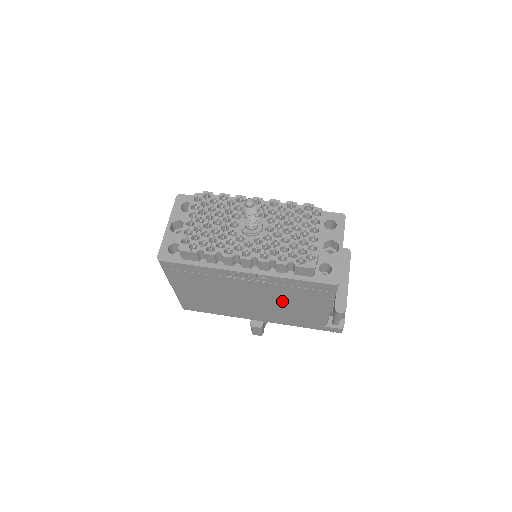
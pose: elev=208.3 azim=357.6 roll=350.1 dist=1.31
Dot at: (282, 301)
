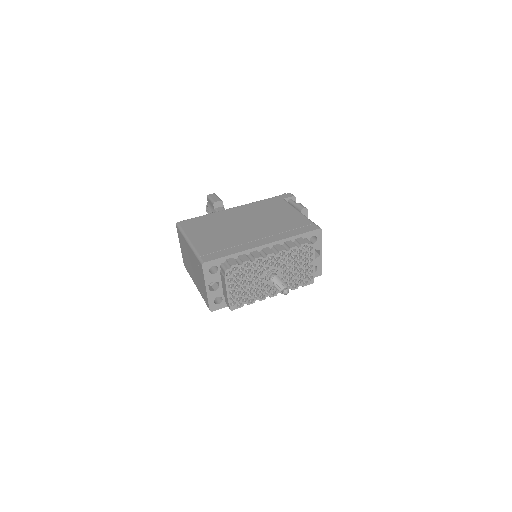
Dot at: occluded
